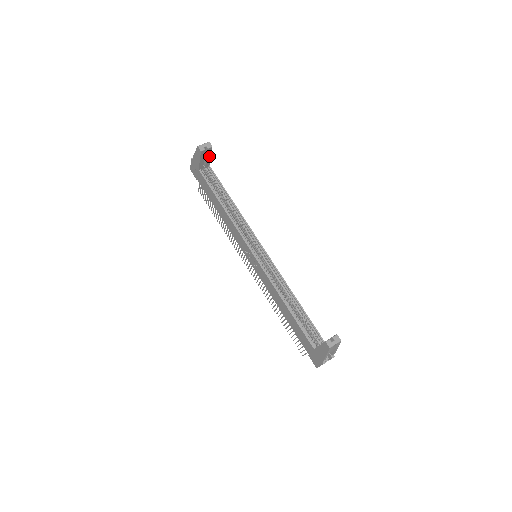
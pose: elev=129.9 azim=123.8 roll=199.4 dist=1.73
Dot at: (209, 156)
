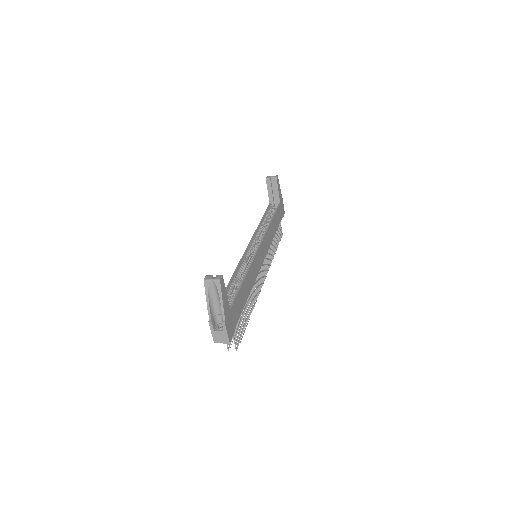
Dot at: (277, 189)
